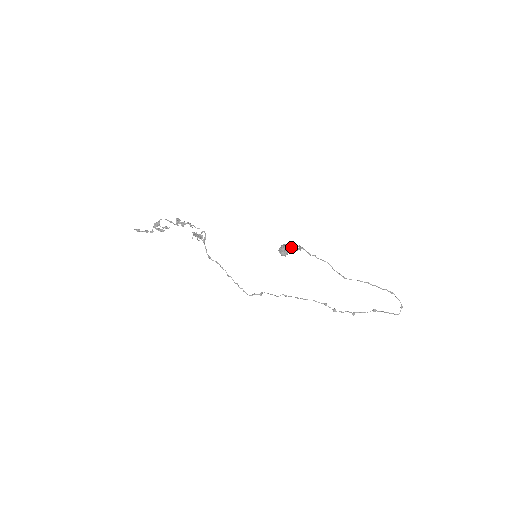
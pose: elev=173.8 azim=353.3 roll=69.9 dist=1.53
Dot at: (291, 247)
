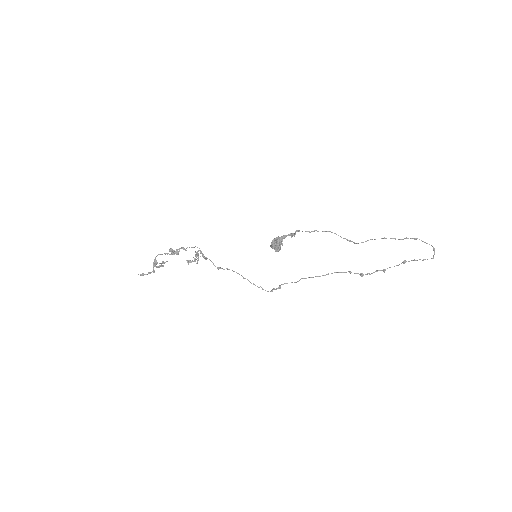
Dot at: (282, 239)
